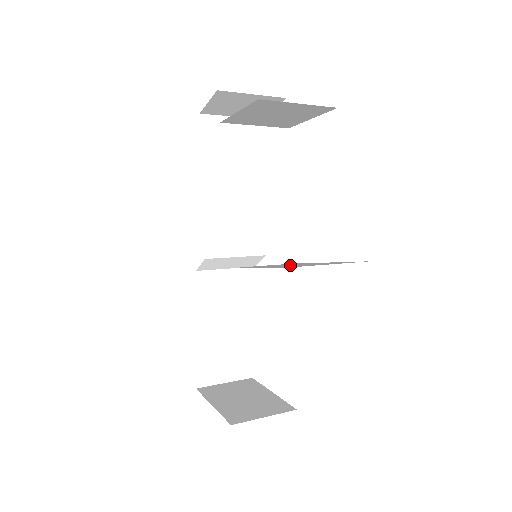
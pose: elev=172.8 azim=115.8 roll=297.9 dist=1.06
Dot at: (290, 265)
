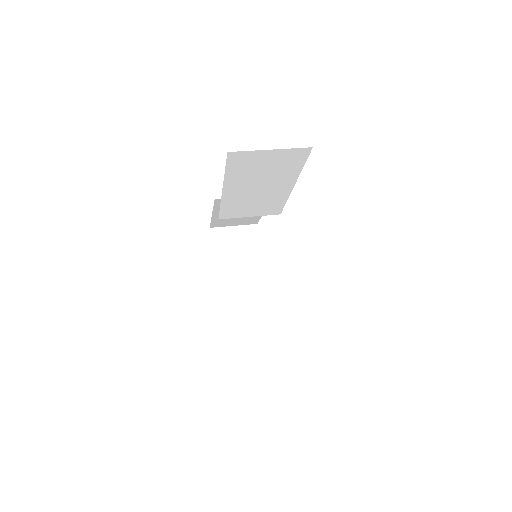
Dot at: (260, 325)
